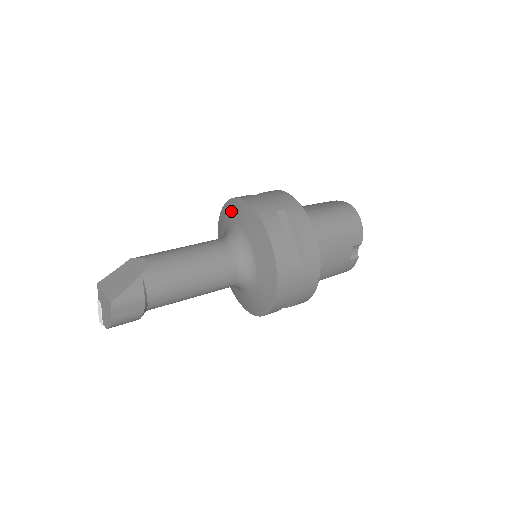
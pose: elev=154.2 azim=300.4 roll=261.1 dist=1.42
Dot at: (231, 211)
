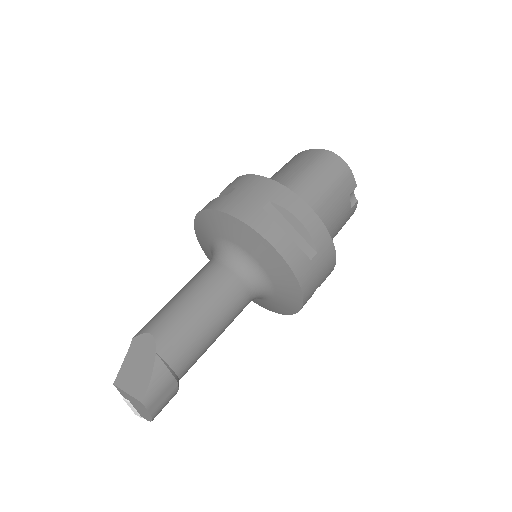
Dot at: (208, 225)
